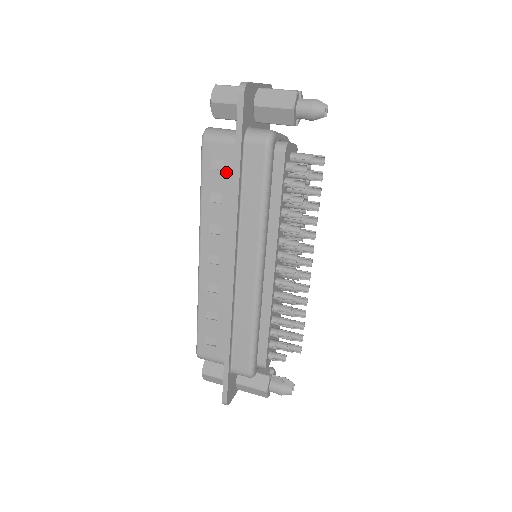
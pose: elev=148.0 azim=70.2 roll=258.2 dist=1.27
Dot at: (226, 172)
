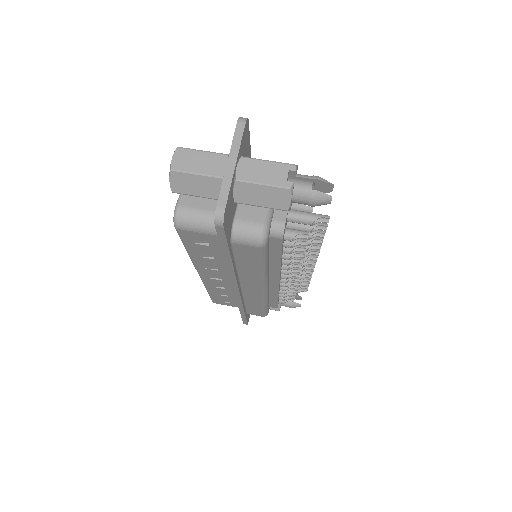
Dot at: (213, 247)
